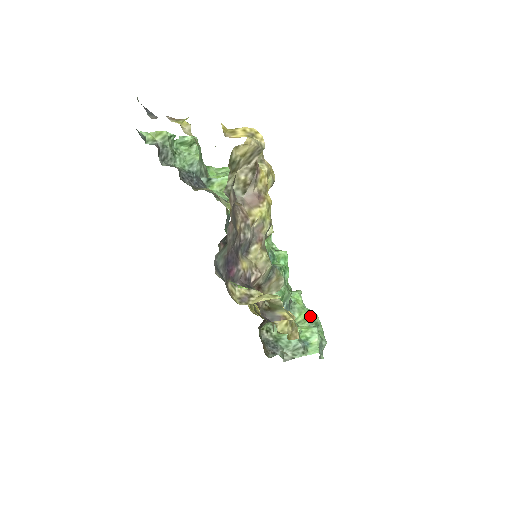
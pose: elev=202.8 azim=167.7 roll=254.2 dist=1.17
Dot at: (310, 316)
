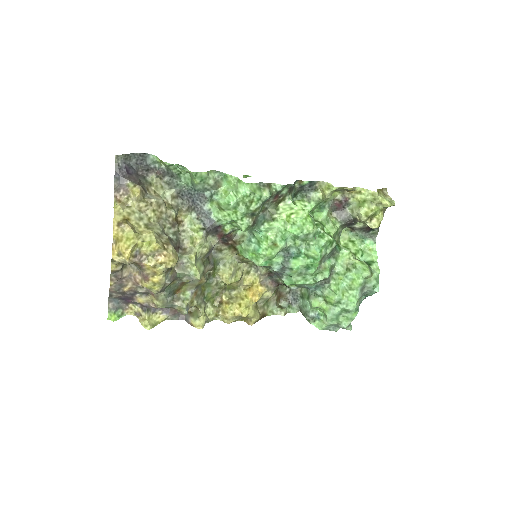
Dot at: (345, 302)
